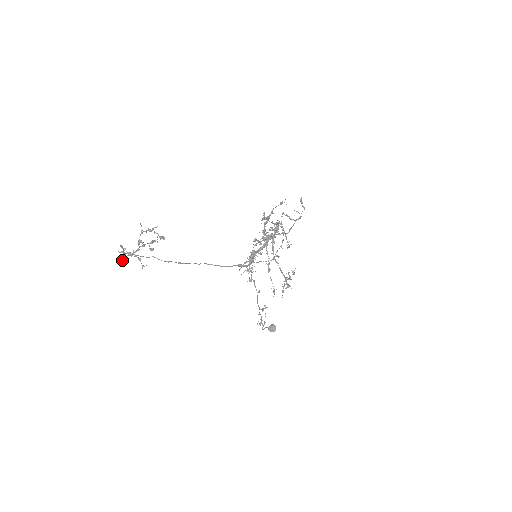
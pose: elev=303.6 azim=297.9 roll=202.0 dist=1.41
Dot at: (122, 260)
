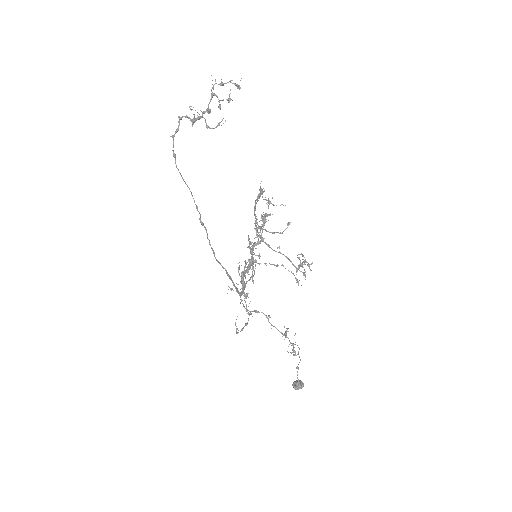
Dot at: (194, 115)
